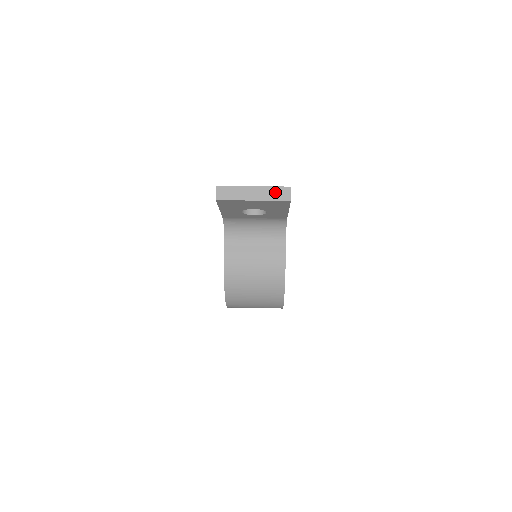
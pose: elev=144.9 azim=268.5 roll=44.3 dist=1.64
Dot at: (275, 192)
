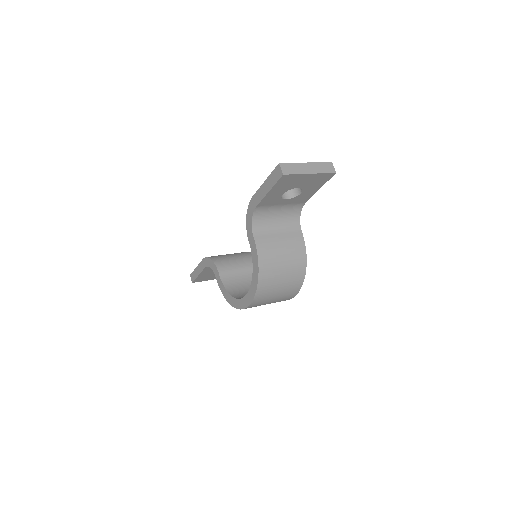
Dot at: (323, 166)
